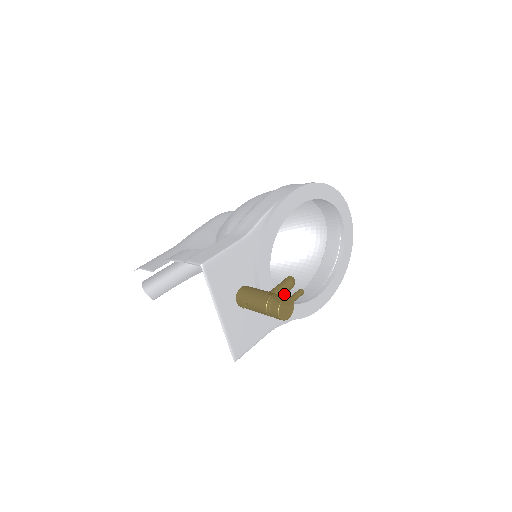
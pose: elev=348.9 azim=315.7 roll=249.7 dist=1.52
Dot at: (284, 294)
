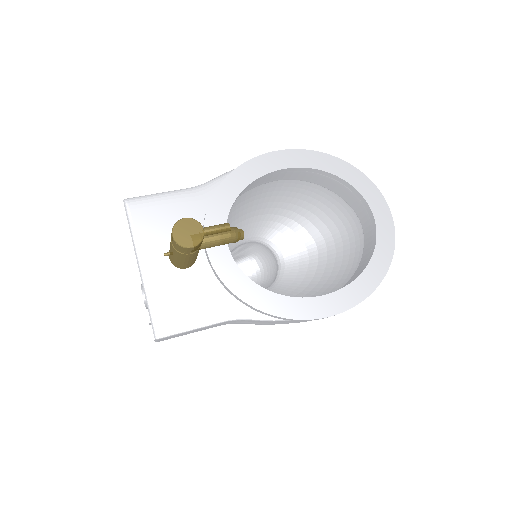
Dot at: (217, 240)
